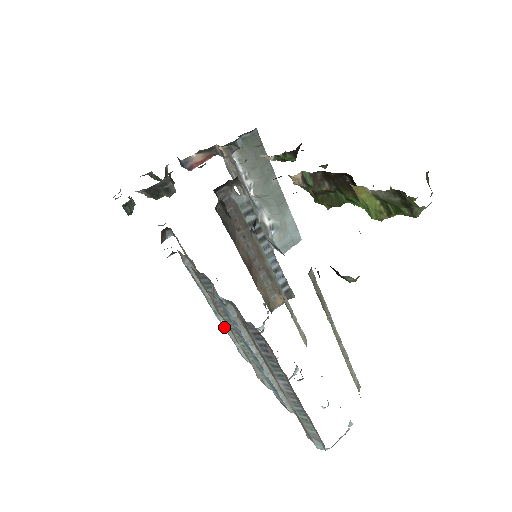
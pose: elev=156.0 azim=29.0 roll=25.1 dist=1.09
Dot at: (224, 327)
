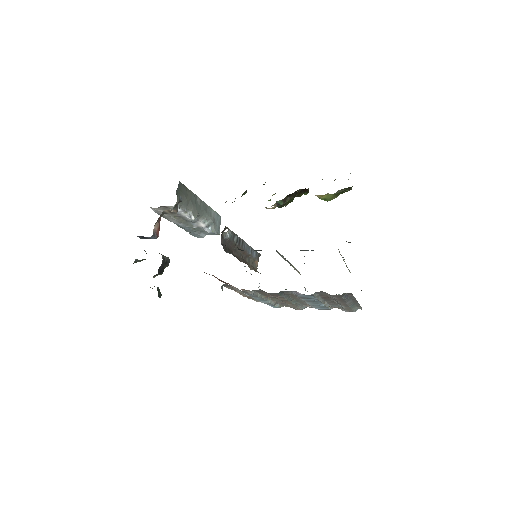
Dot at: (269, 303)
